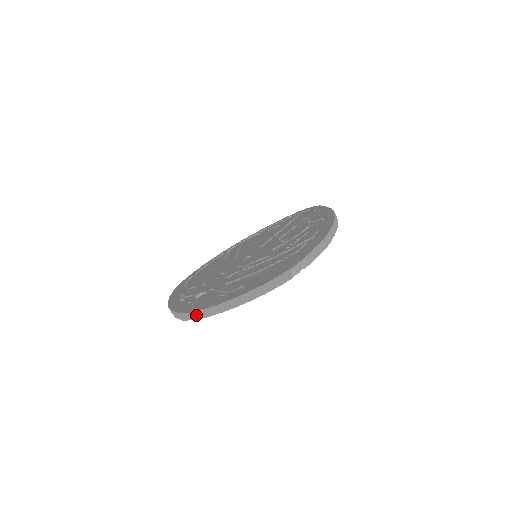
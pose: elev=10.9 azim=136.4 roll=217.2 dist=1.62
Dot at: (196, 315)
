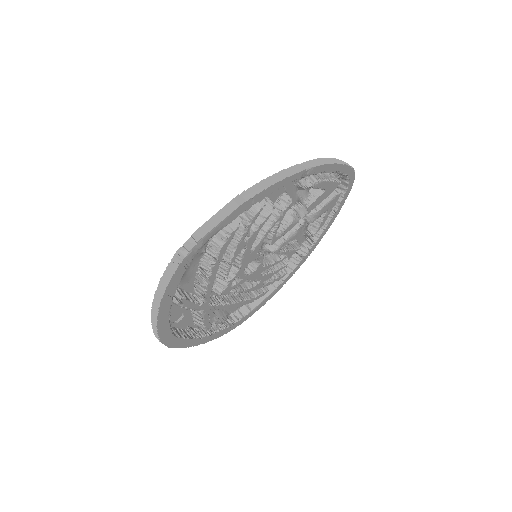
Dot at: (157, 337)
